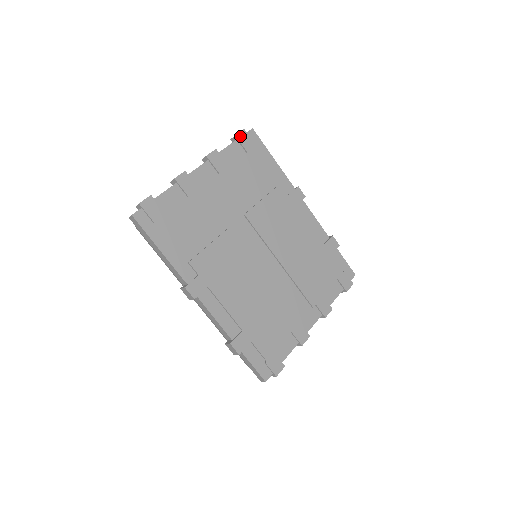
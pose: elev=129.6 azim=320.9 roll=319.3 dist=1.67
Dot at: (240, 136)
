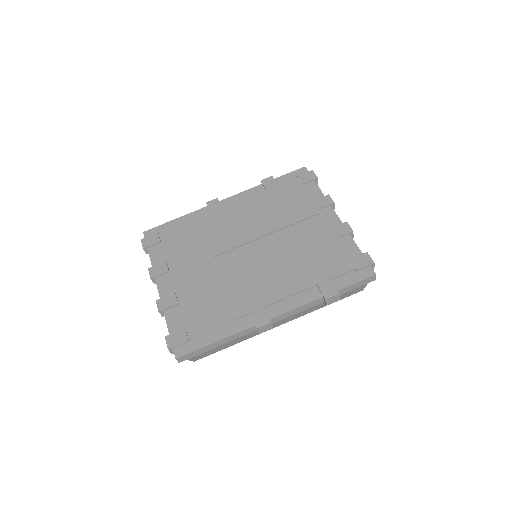
Dot at: (145, 245)
